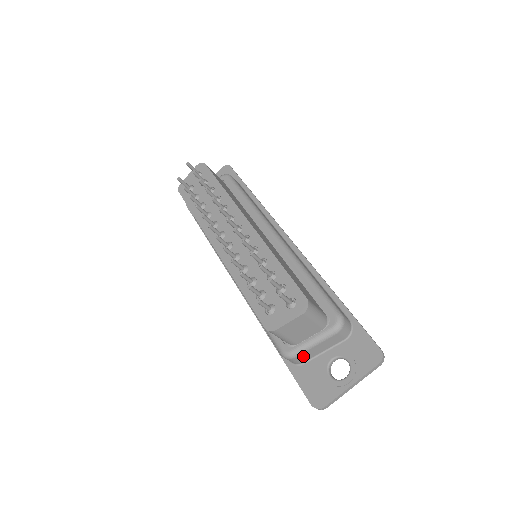
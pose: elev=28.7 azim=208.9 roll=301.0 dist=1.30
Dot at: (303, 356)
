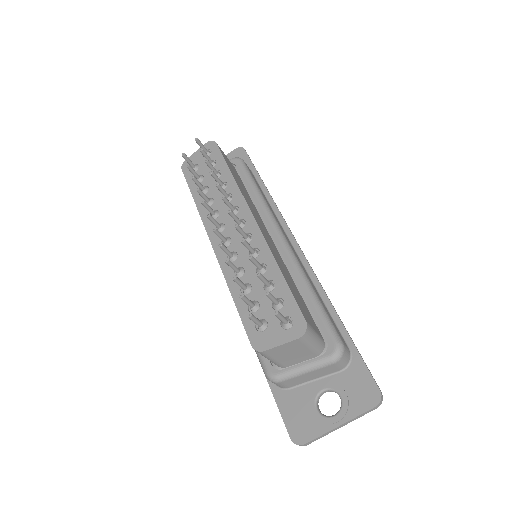
Dot at: (290, 381)
